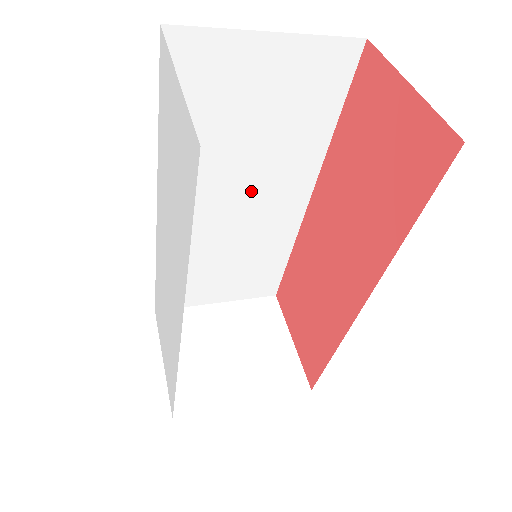
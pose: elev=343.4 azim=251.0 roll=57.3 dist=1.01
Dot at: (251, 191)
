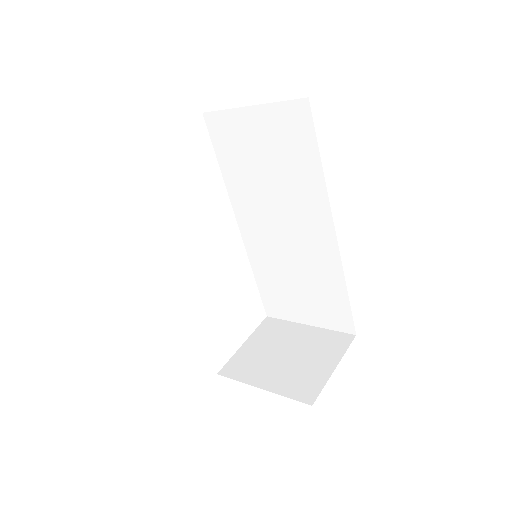
Dot at: (288, 219)
